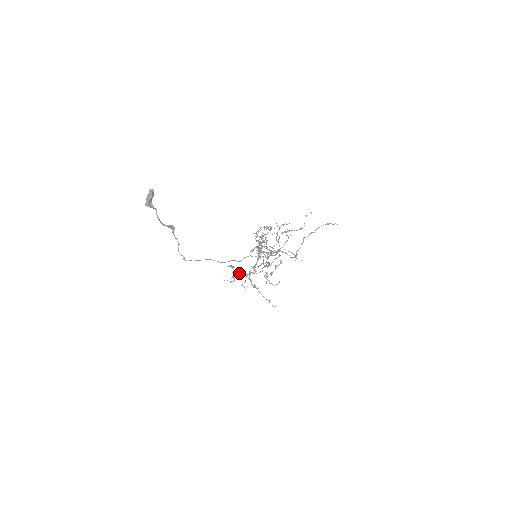
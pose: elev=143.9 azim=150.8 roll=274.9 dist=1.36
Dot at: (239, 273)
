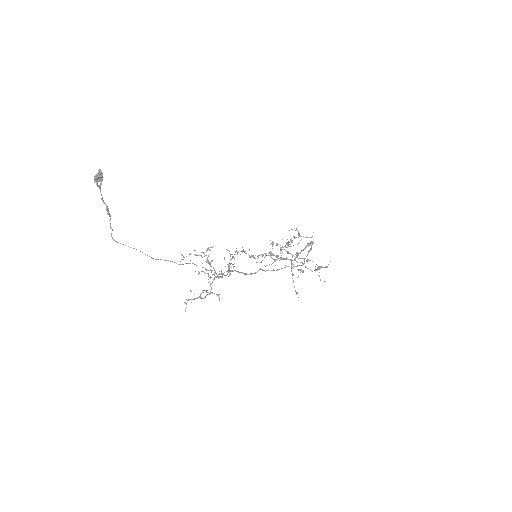
Dot at: (266, 254)
